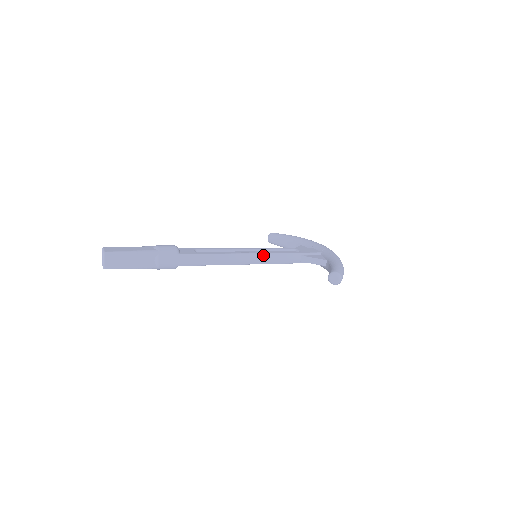
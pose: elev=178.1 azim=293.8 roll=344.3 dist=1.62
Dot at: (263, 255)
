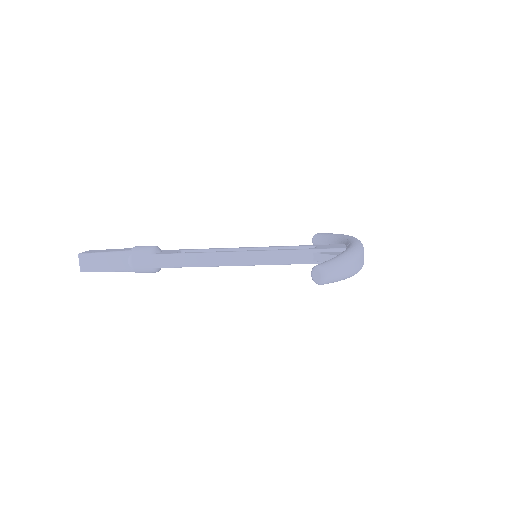
Dot at: (258, 253)
